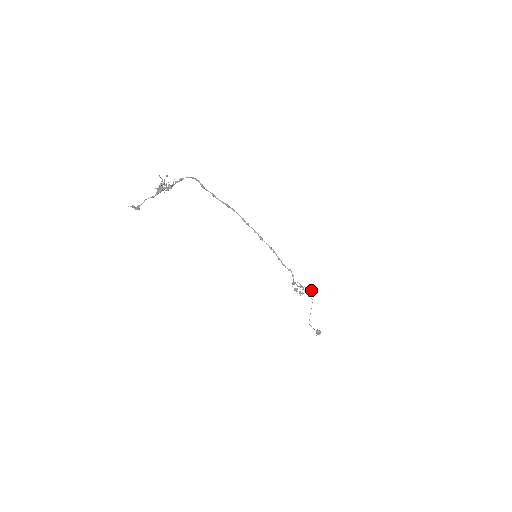
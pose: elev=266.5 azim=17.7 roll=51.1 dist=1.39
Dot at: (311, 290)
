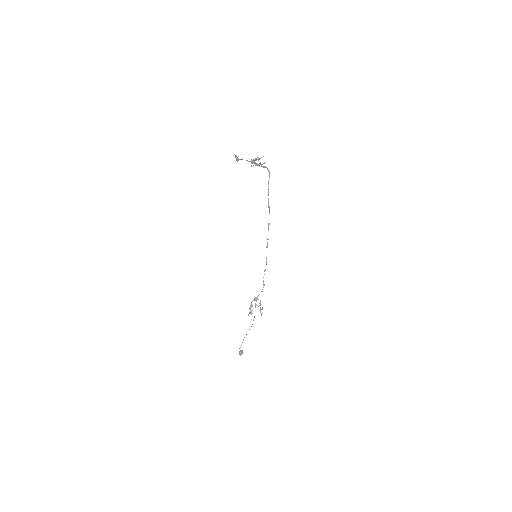
Dot at: occluded
